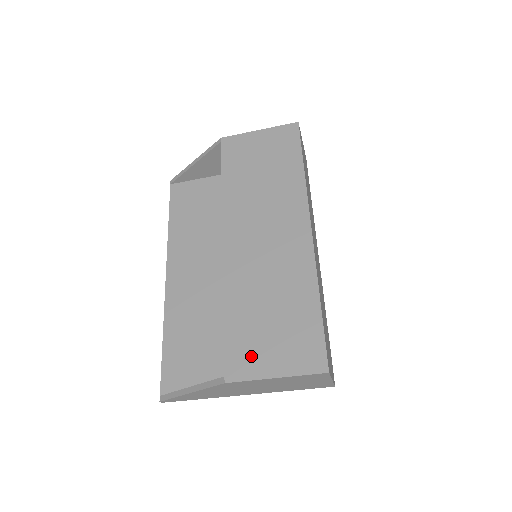
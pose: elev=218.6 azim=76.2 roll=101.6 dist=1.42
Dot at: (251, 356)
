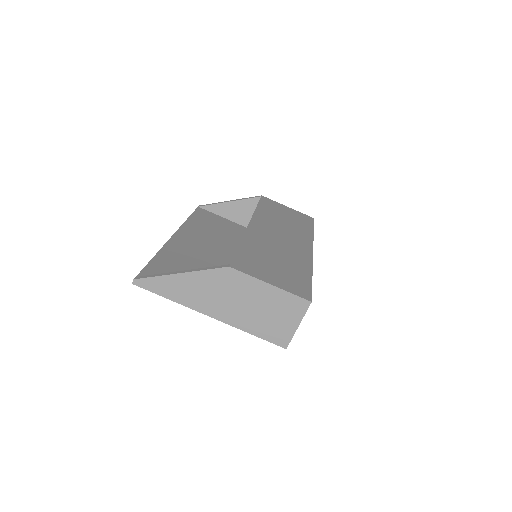
Dot at: (255, 268)
